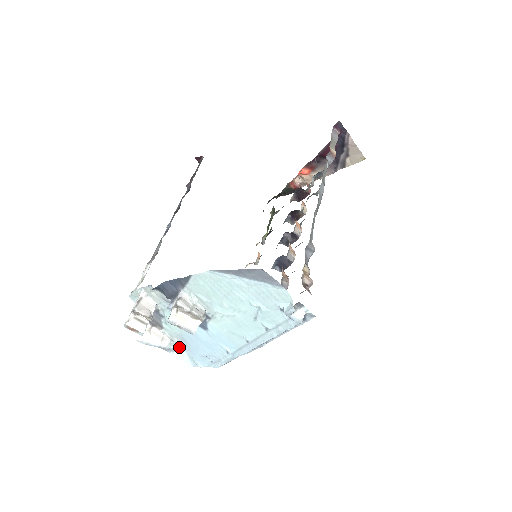
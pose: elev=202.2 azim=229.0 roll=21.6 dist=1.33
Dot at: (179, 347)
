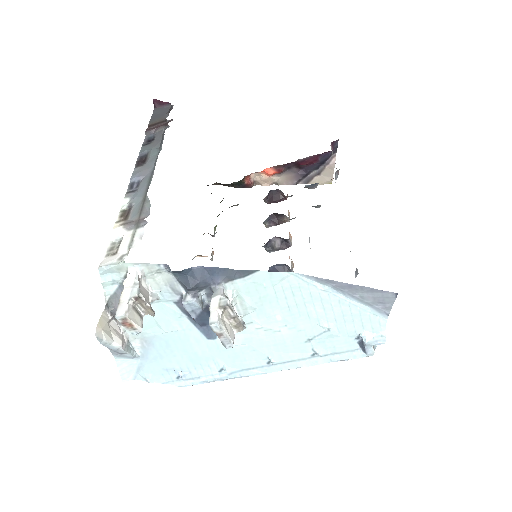
Dot at: (135, 352)
